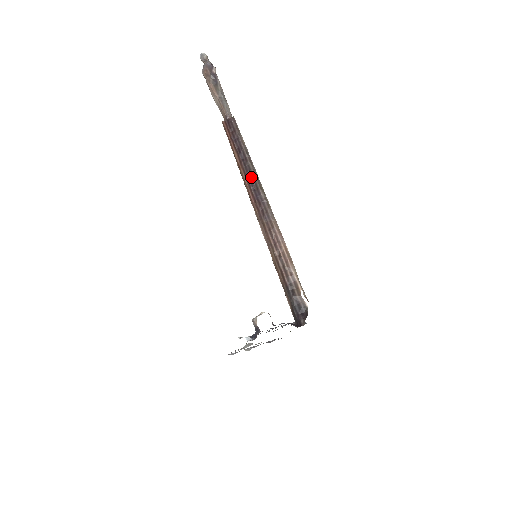
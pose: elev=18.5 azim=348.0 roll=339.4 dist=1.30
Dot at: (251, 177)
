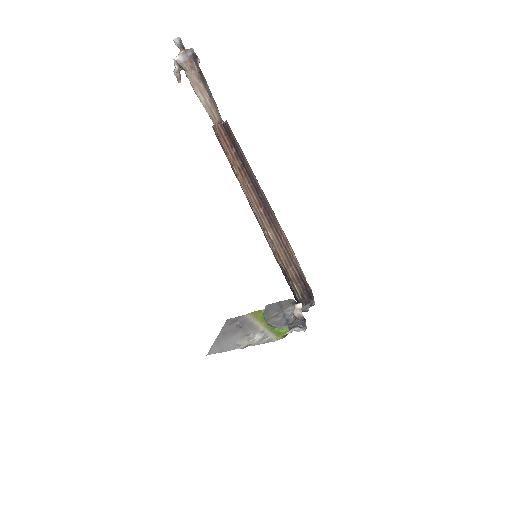
Dot at: (256, 185)
